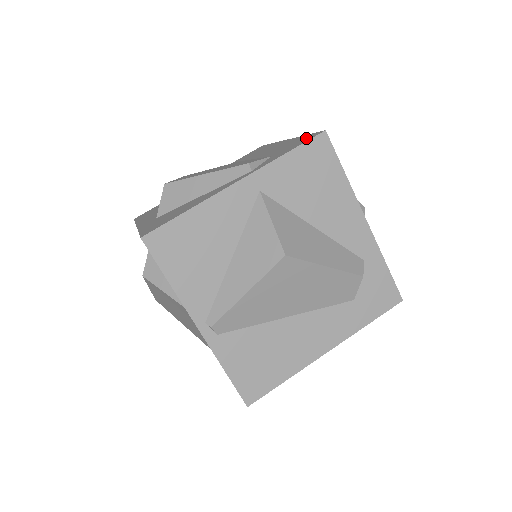
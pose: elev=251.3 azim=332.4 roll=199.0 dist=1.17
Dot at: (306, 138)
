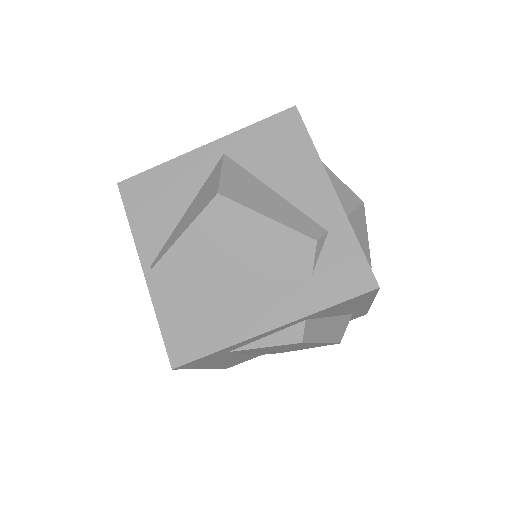
Dot at: occluded
